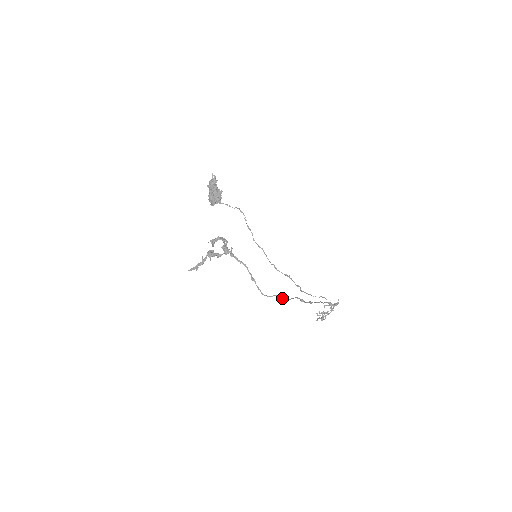
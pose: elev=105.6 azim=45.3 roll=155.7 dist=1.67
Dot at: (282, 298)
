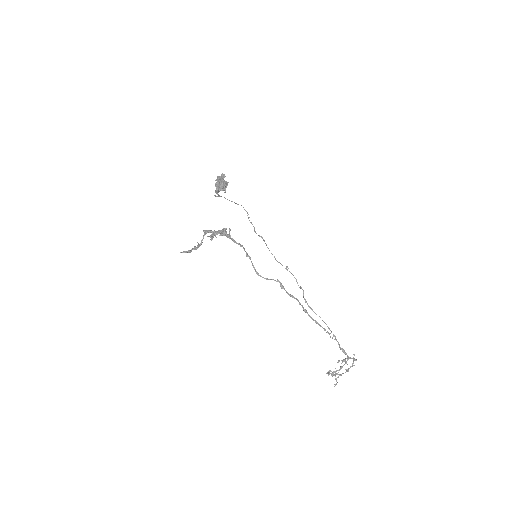
Dot at: (280, 285)
